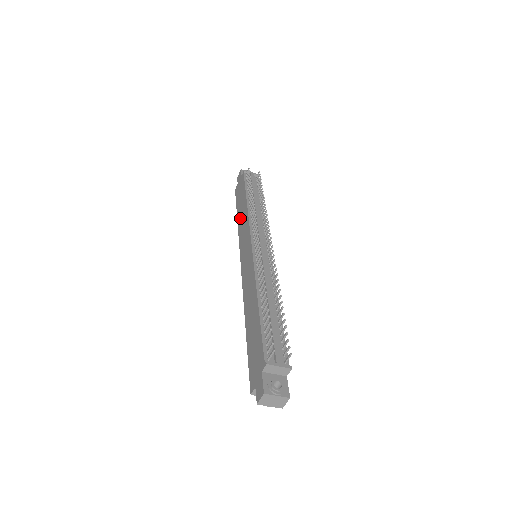
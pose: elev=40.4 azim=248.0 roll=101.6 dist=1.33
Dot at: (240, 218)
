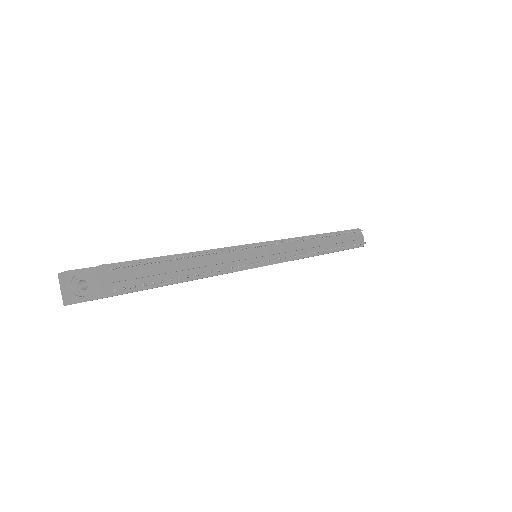
Dot at: occluded
